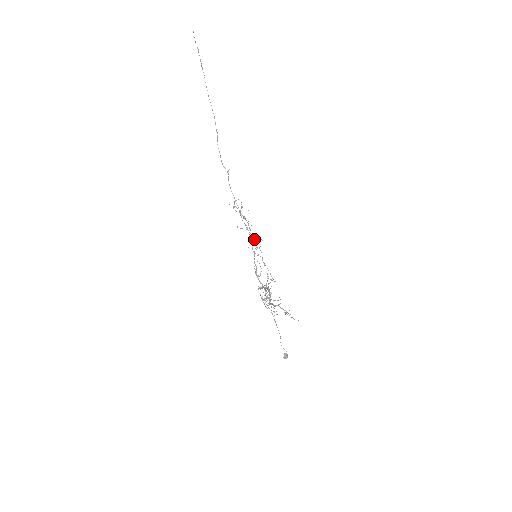
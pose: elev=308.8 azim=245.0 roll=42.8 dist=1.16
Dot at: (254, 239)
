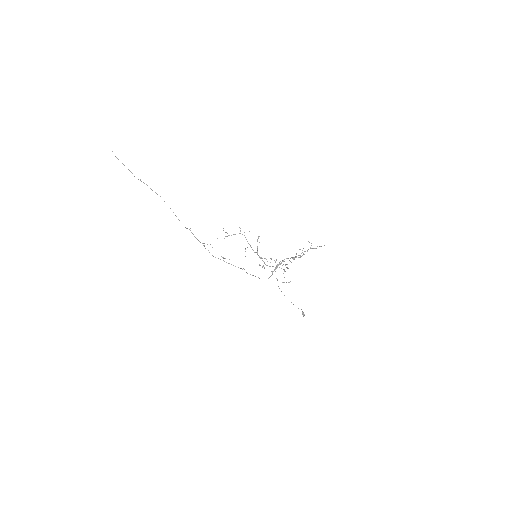
Dot at: occluded
